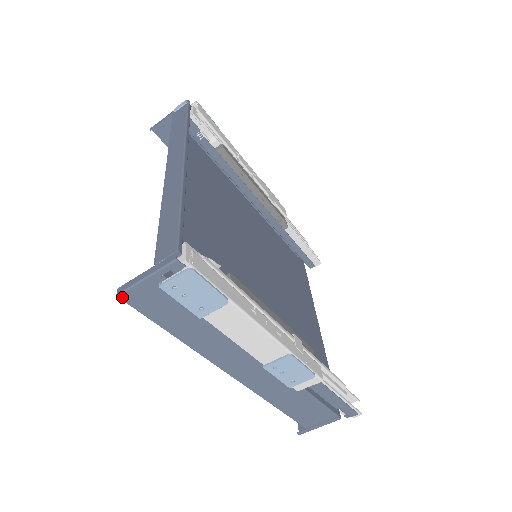
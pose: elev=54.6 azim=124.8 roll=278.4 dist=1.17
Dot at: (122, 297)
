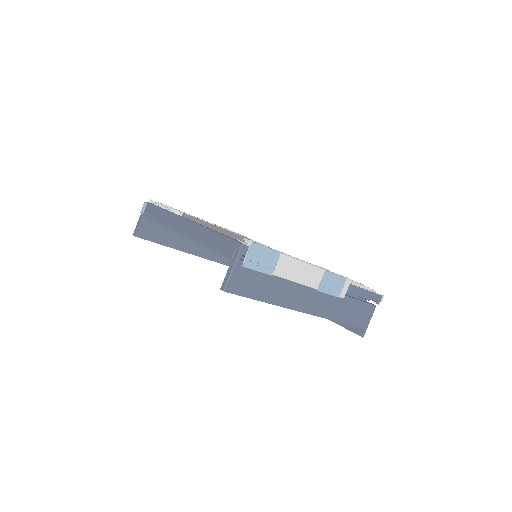
Dot at: (227, 290)
